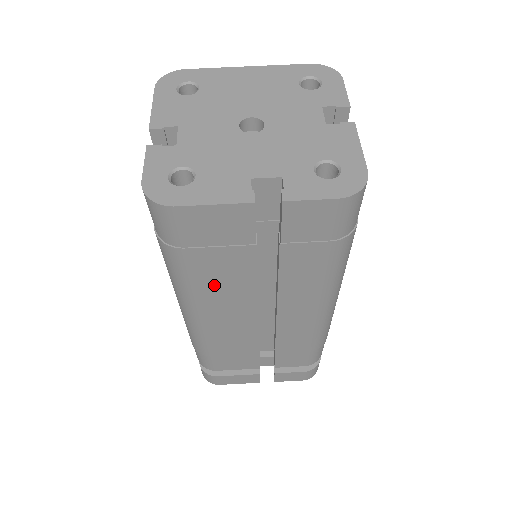
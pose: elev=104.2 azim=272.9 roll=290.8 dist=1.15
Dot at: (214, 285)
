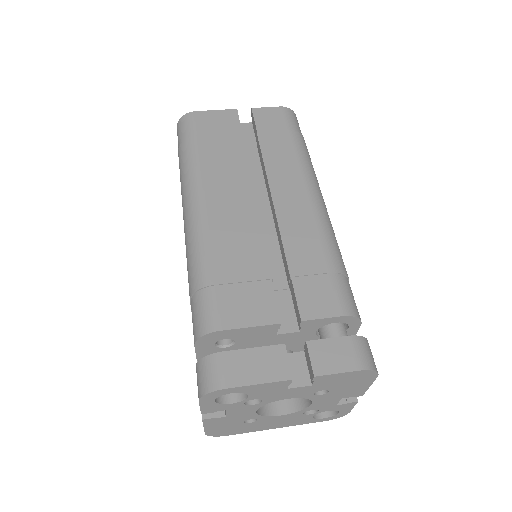
Dot at: (216, 167)
